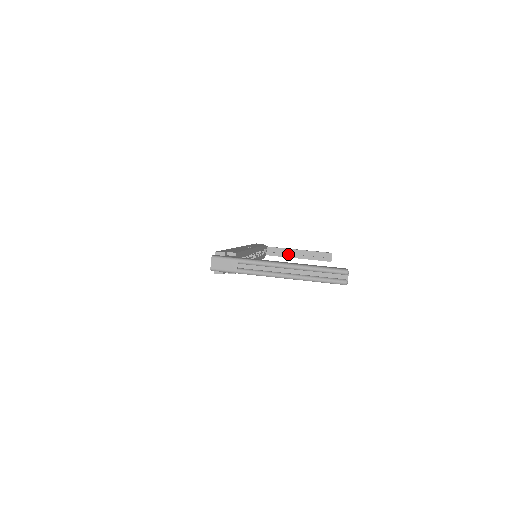
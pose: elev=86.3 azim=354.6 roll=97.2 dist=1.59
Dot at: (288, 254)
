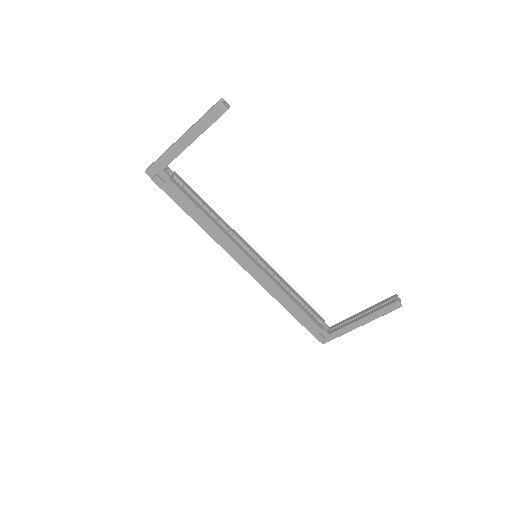
Dot at: (351, 321)
